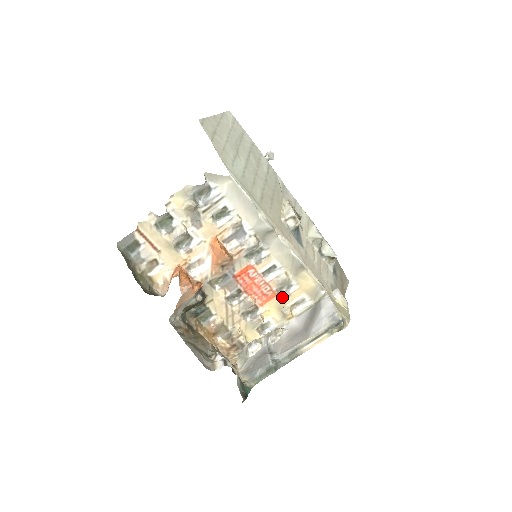
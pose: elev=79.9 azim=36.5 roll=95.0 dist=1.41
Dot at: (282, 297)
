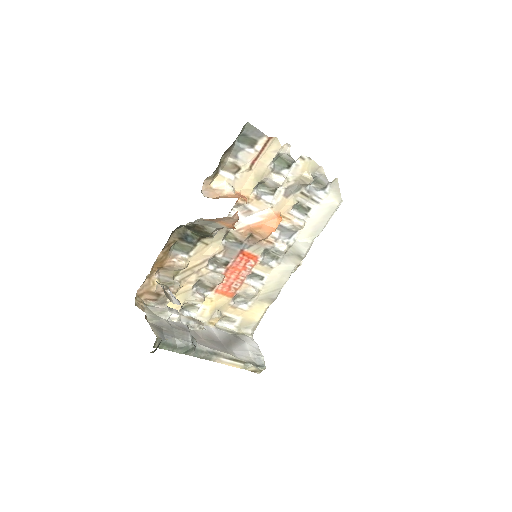
Dot at: (231, 303)
